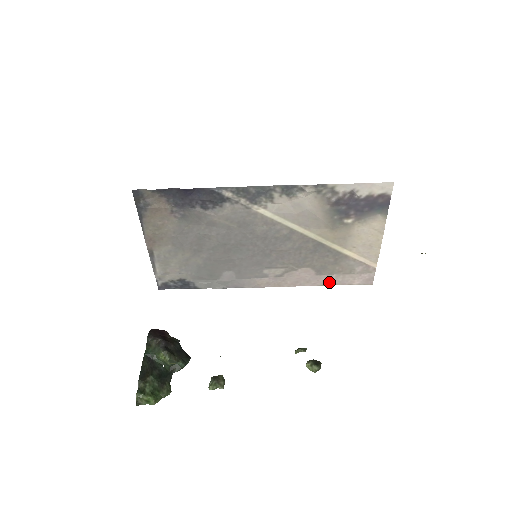
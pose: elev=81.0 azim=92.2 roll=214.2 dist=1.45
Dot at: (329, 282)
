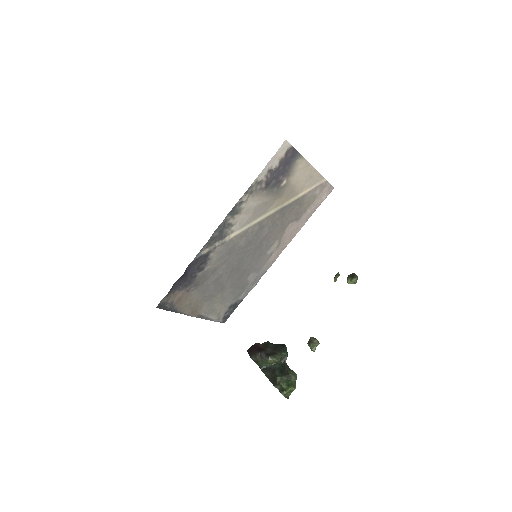
Dot at: (309, 215)
